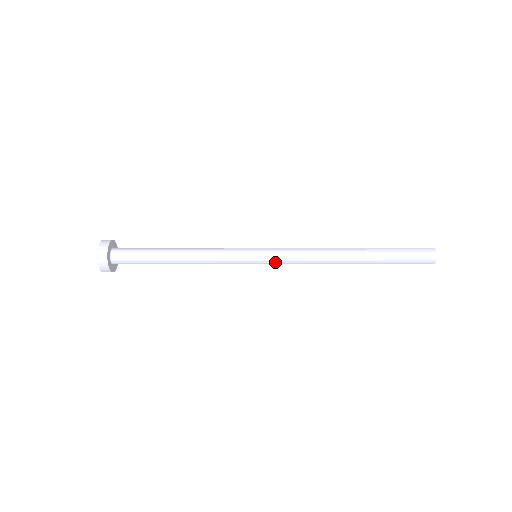
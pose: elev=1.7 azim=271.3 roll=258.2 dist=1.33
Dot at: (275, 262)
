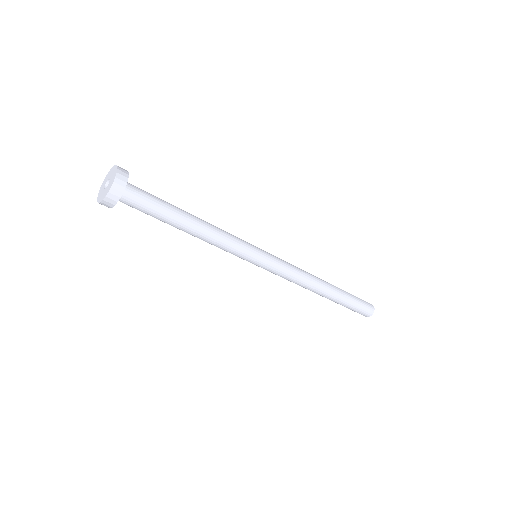
Dot at: (270, 270)
